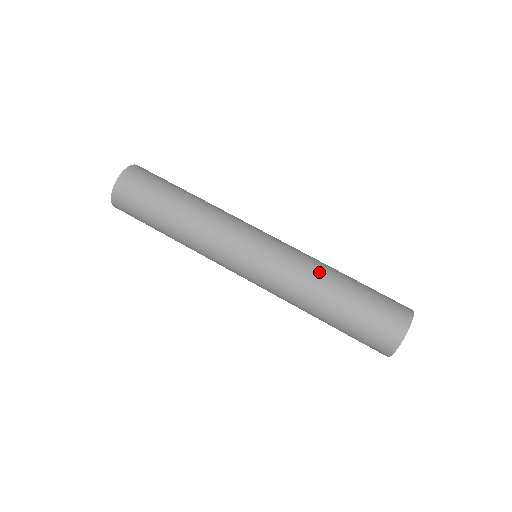
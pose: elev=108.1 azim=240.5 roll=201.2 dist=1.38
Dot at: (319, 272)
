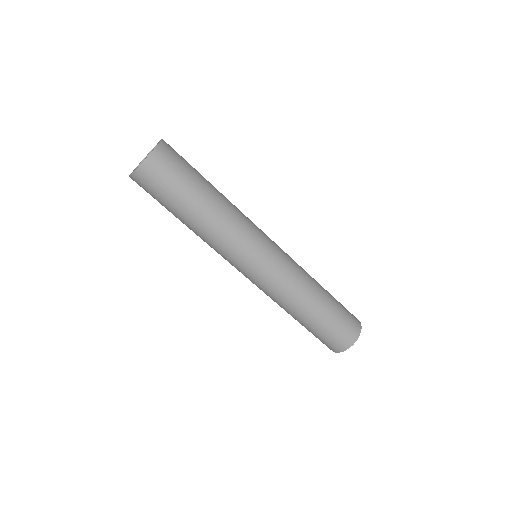
Dot at: (302, 296)
